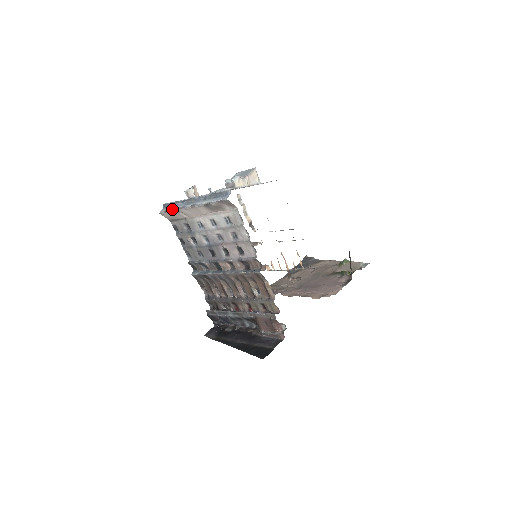
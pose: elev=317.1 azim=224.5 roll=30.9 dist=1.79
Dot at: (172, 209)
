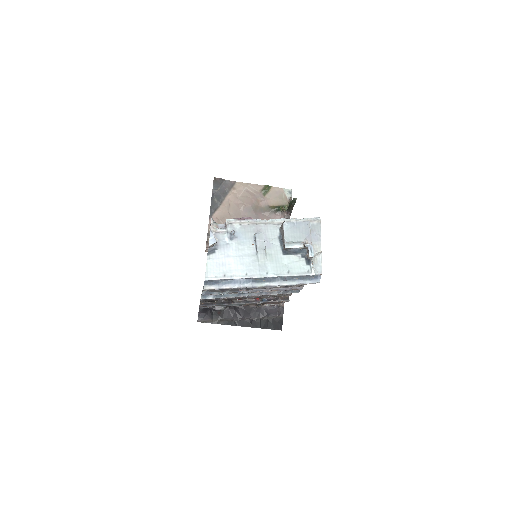
Dot at: (230, 288)
